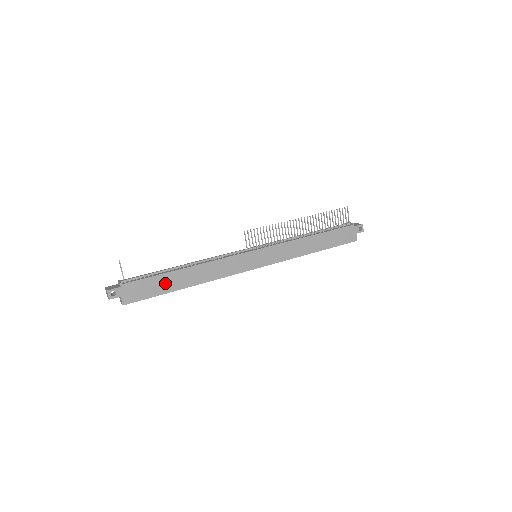
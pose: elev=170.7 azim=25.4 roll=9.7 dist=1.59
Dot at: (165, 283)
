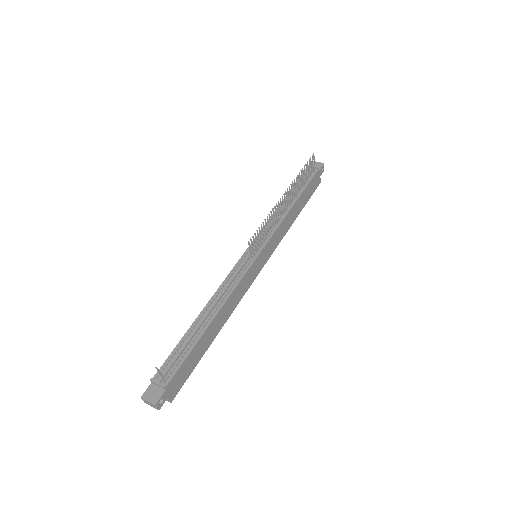
Dot at: (199, 350)
